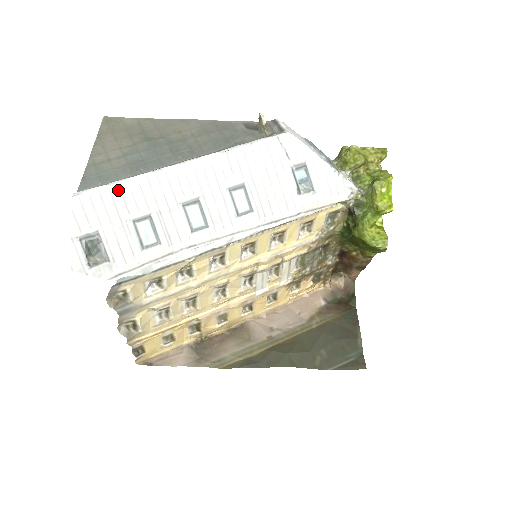
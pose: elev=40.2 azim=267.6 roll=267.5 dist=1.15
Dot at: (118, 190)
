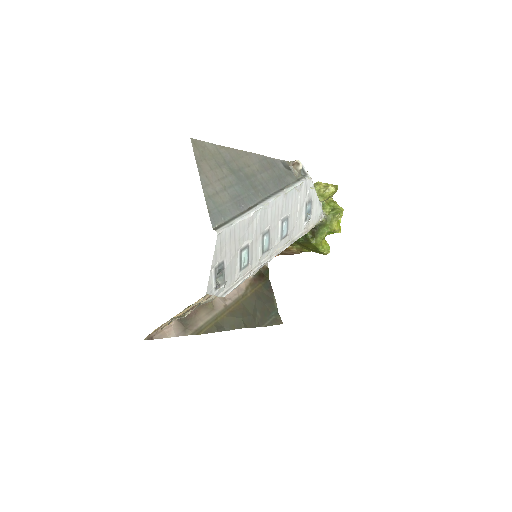
Dot at: (238, 227)
